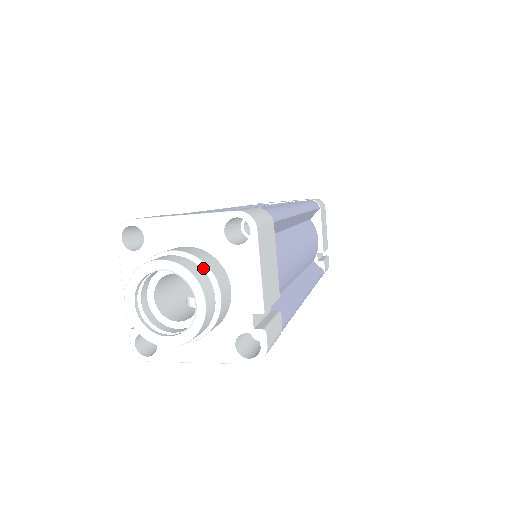
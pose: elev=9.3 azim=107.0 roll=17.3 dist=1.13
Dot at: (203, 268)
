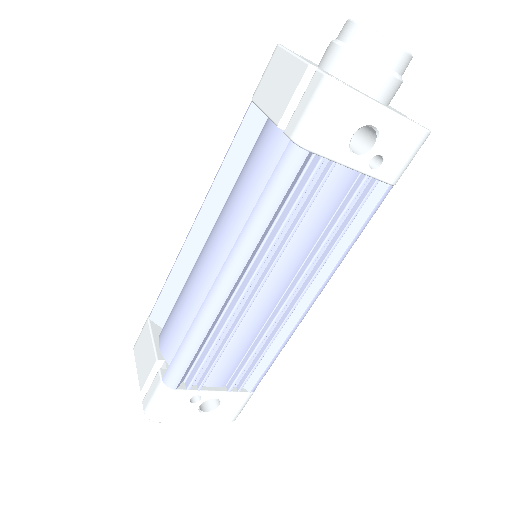
Dot at: occluded
